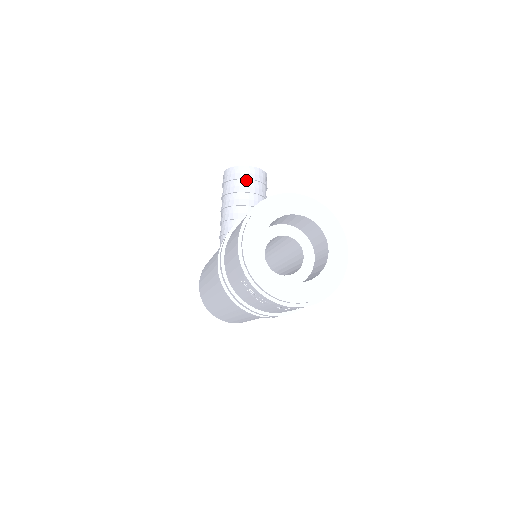
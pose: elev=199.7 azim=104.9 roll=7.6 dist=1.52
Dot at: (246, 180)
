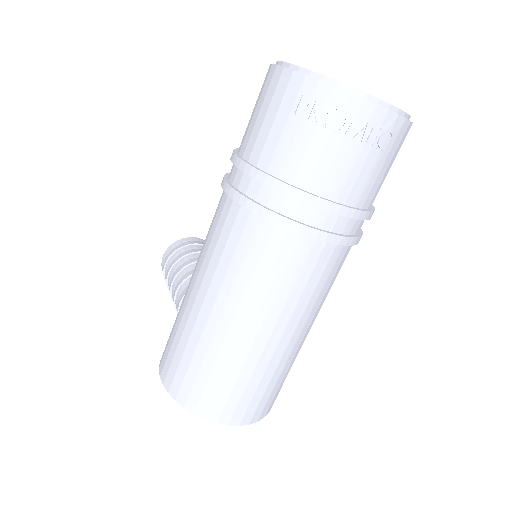
Dot at: (197, 245)
